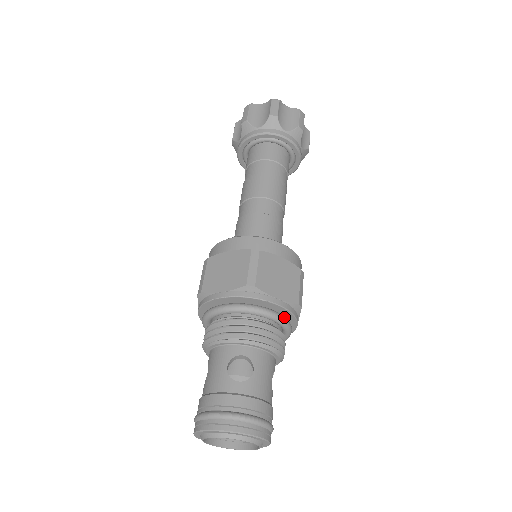
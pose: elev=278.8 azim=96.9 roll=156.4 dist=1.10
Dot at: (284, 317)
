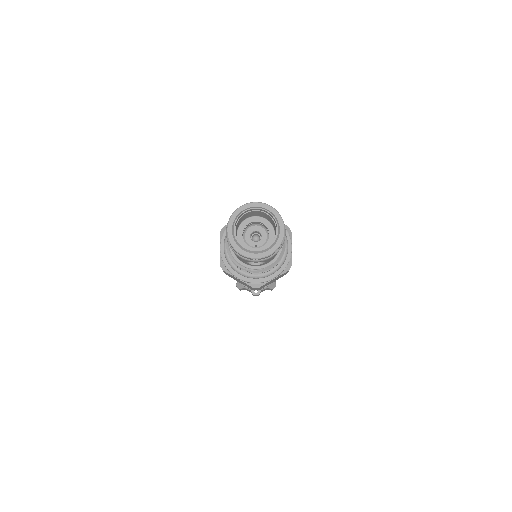
Dot at: occluded
